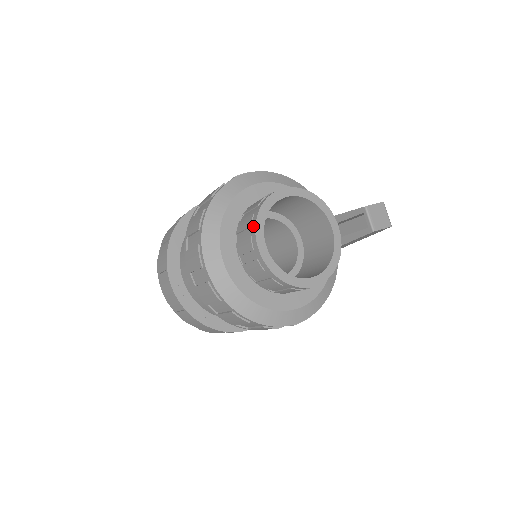
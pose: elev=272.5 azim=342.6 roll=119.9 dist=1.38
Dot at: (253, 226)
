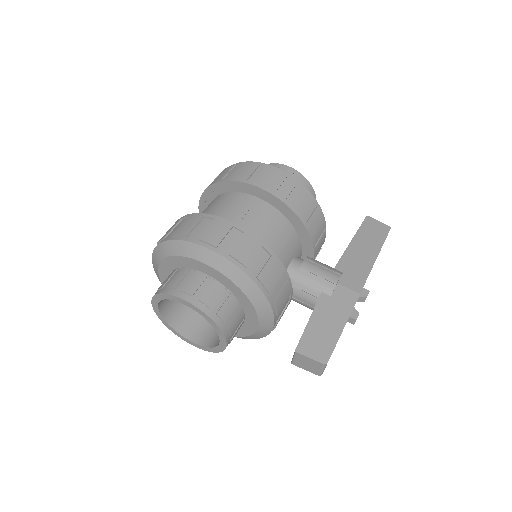
Dot at: occluded
